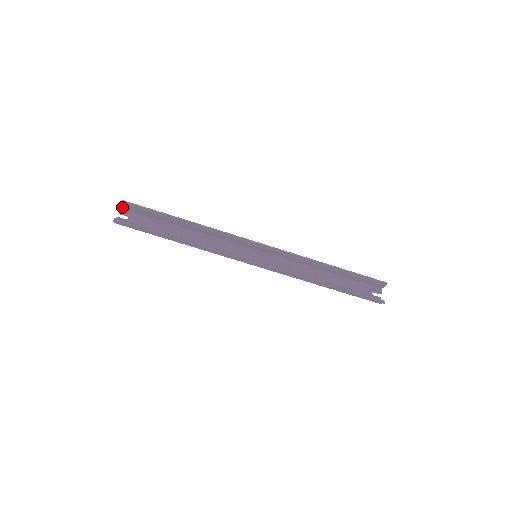
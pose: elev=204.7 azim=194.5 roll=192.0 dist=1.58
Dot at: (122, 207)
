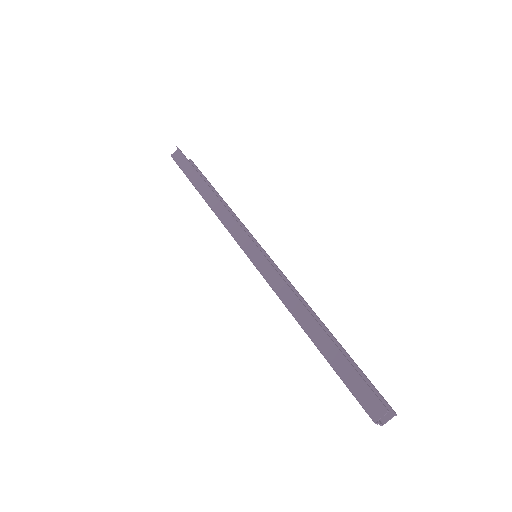
Dot at: occluded
